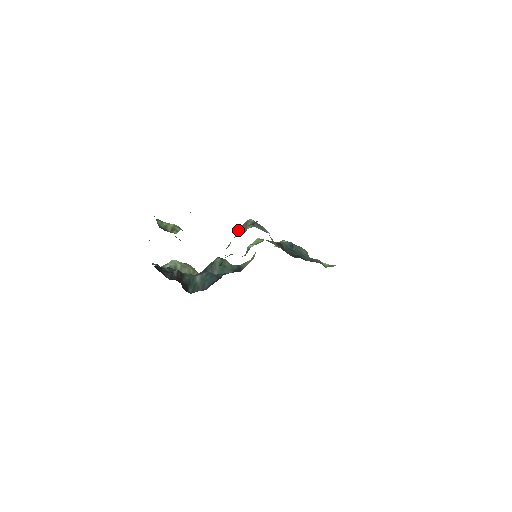
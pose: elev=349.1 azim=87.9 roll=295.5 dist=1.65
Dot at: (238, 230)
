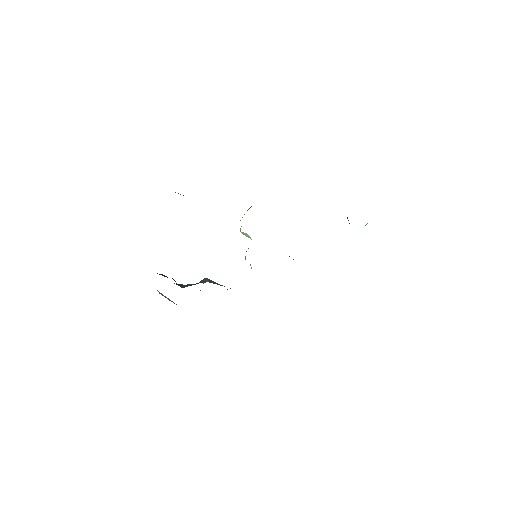
Dot at: (240, 220)
